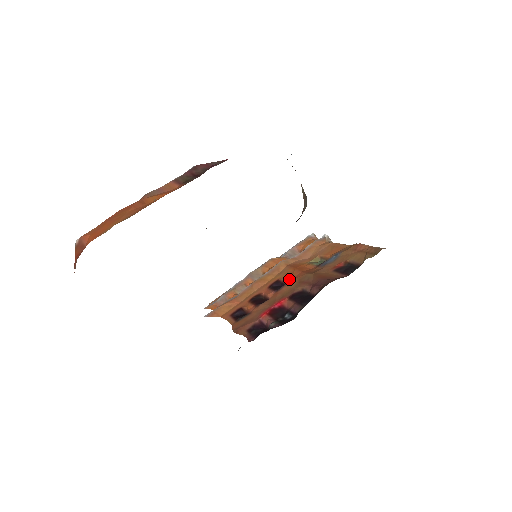
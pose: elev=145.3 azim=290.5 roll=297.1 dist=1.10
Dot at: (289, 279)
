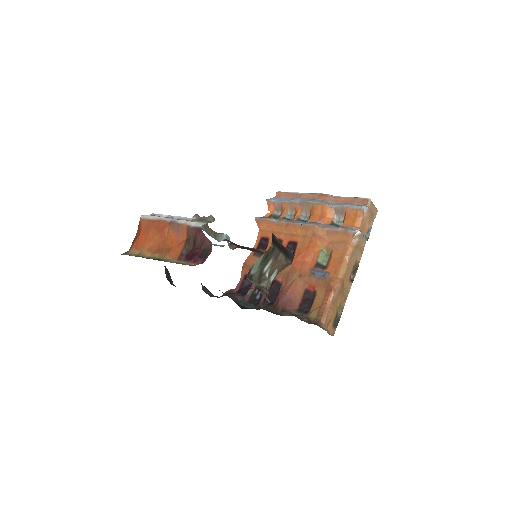
Dot at: (294, 257)
